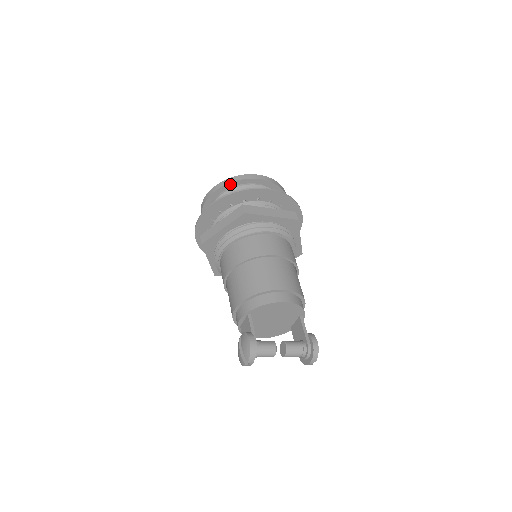
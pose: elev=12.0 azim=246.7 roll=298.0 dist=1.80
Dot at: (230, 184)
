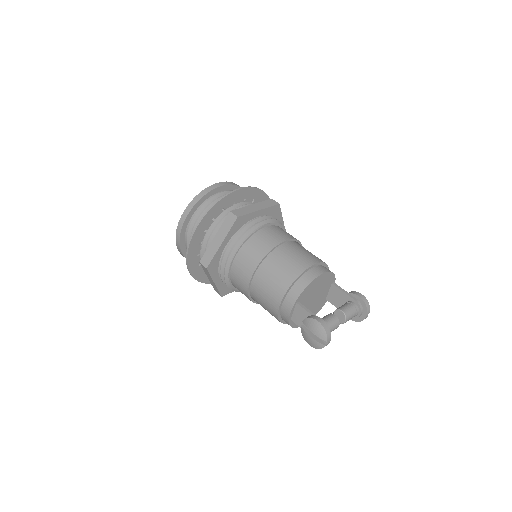
Dot at: (199, 202)
